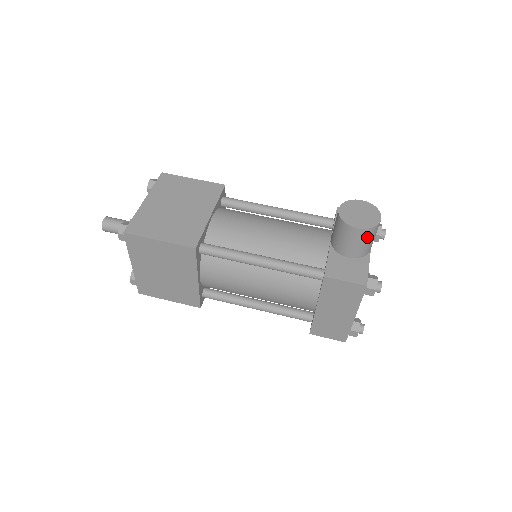
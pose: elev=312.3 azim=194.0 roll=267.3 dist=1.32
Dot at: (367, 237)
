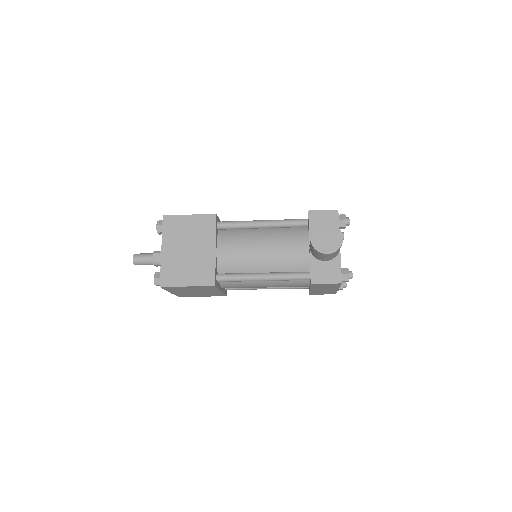
Dot at: (335, 253)
